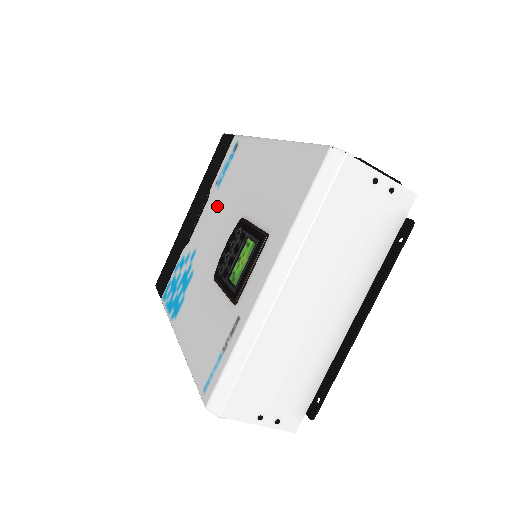
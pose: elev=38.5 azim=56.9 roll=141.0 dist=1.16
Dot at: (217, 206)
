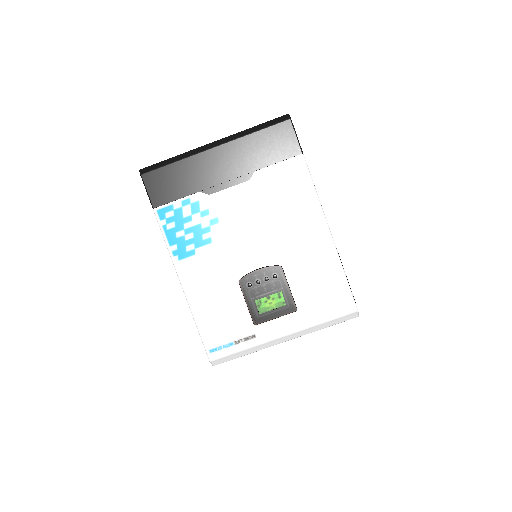
Dot at: (259, 210)
